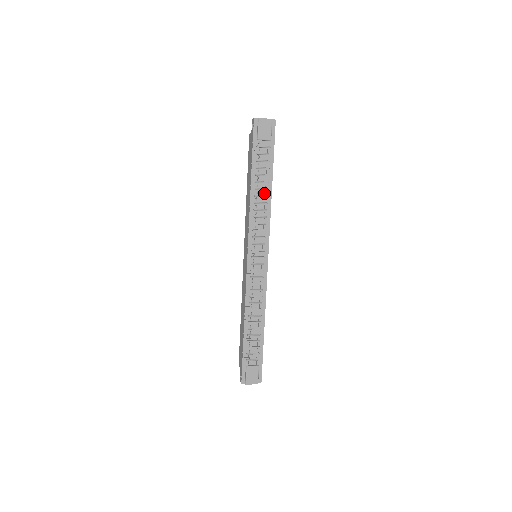
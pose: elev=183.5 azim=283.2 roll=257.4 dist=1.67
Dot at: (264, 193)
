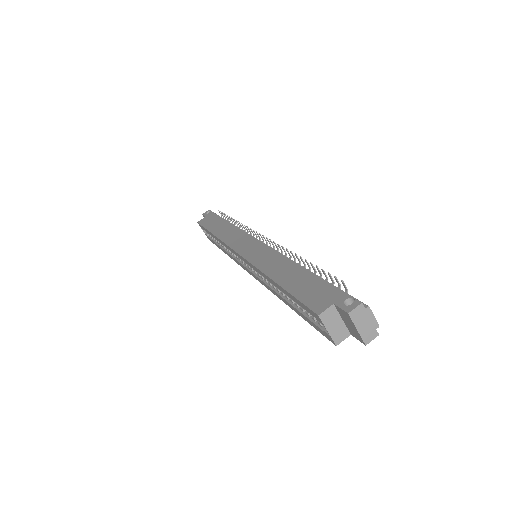
Dot at: occluded
